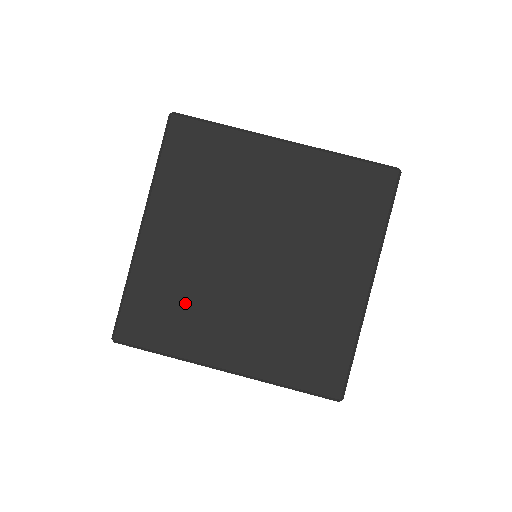
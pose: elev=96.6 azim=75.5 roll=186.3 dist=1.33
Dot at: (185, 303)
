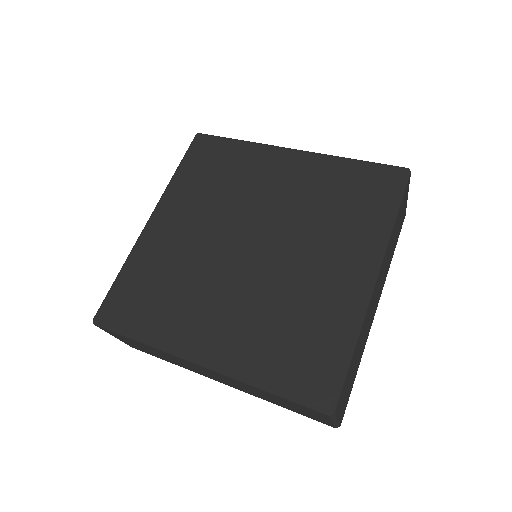
Dot at: (171, 287)
